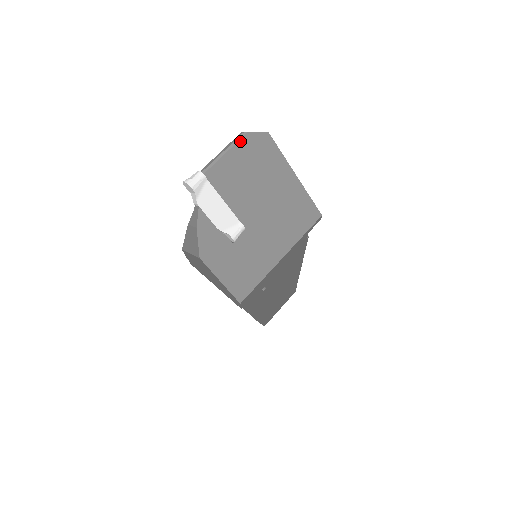
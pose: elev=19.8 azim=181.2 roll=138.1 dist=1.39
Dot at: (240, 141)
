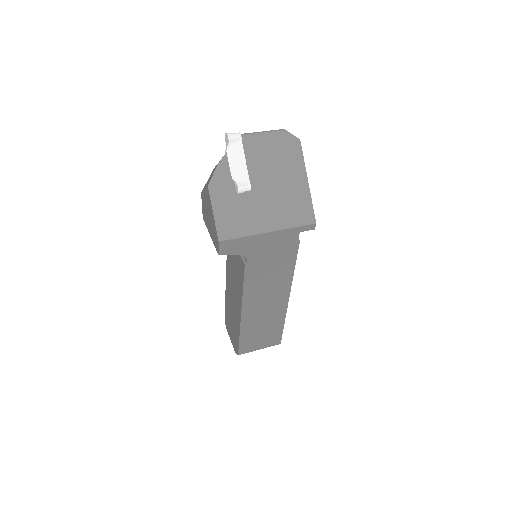
Dot at: (277, 132)
